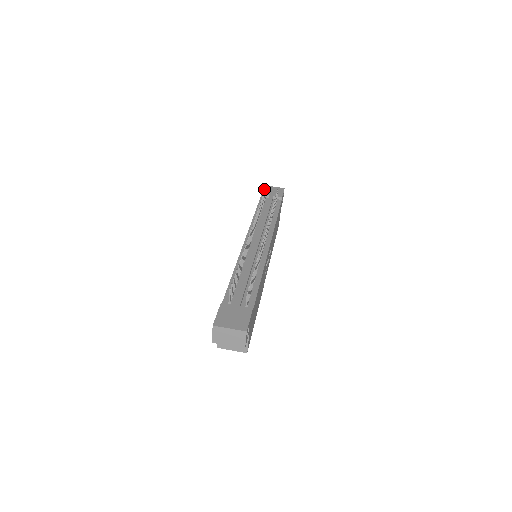
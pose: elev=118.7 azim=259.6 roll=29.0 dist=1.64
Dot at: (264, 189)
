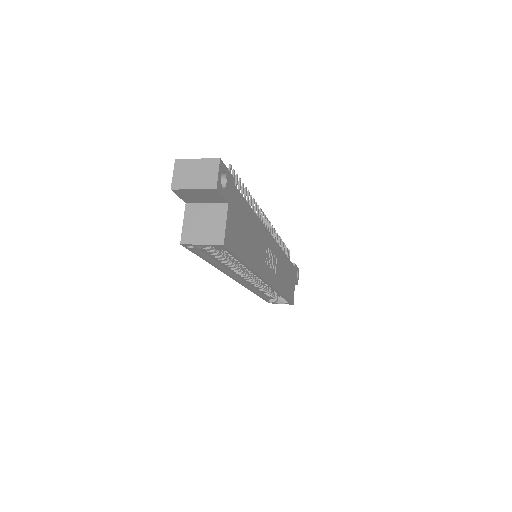
Dot at: occluded
